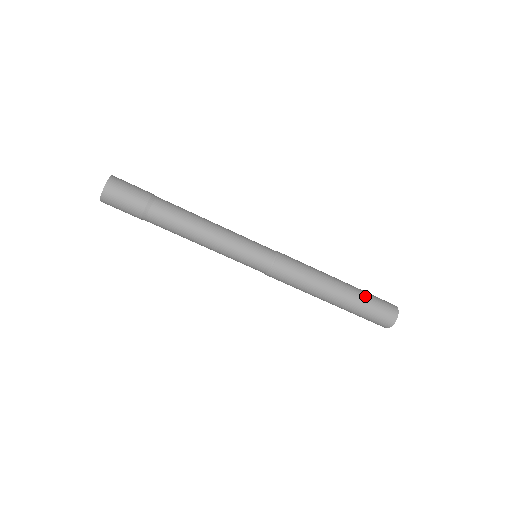
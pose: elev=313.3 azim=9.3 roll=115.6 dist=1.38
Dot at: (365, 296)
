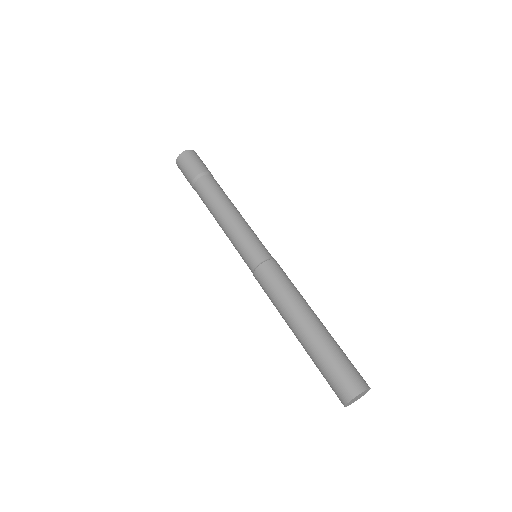
Dot at: (338, 346)
